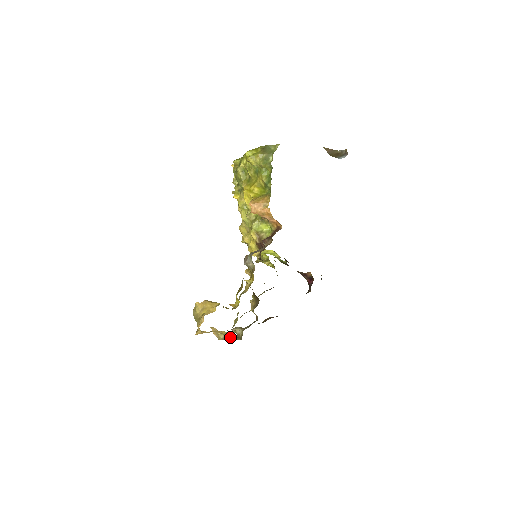
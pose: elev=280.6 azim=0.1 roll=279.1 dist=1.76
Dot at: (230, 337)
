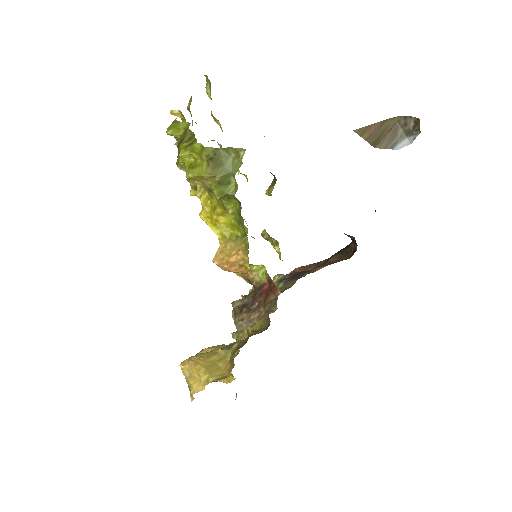
Dot at: occluded
